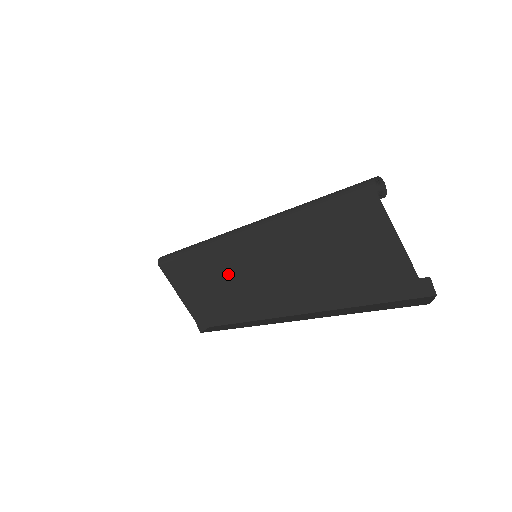
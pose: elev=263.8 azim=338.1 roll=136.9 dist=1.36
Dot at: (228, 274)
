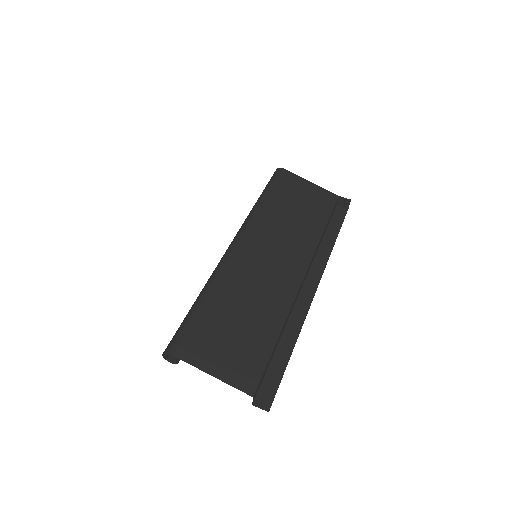
Dot at: (249, 286)
